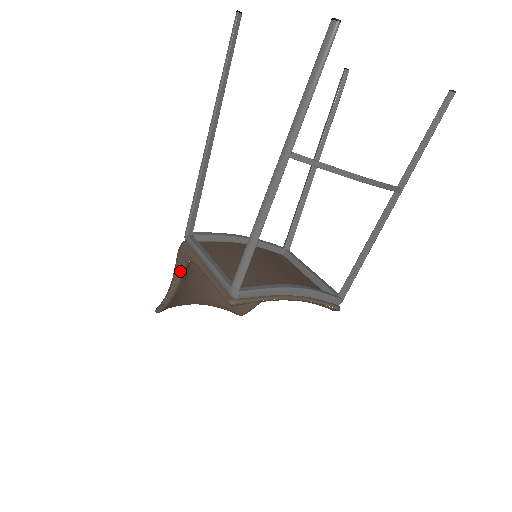
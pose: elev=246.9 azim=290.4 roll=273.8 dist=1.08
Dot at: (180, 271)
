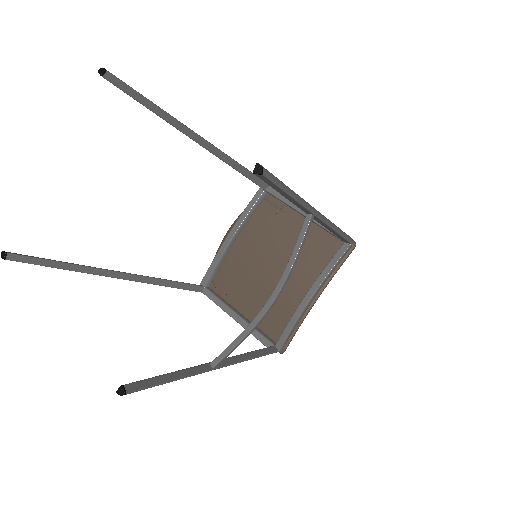
Dot at: occluded
